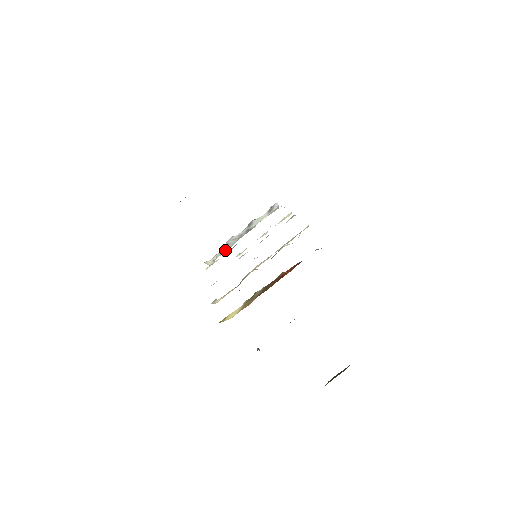
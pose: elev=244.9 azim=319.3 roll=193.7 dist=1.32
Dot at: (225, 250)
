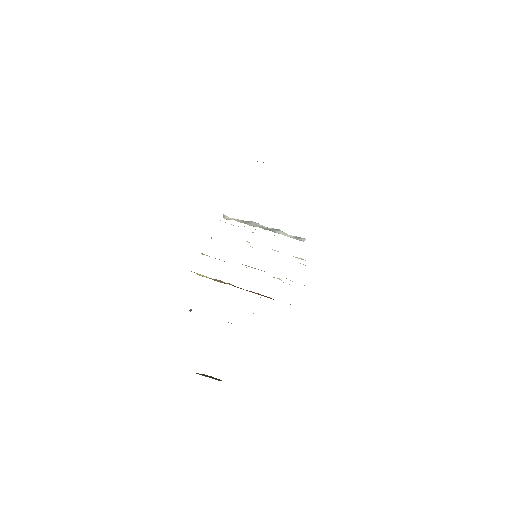
Dot at: (244, 222)
